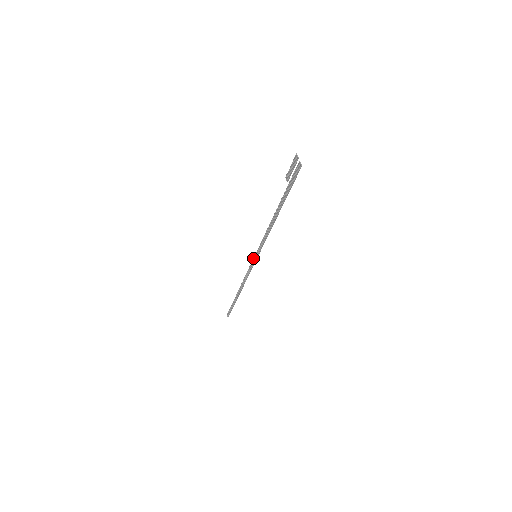
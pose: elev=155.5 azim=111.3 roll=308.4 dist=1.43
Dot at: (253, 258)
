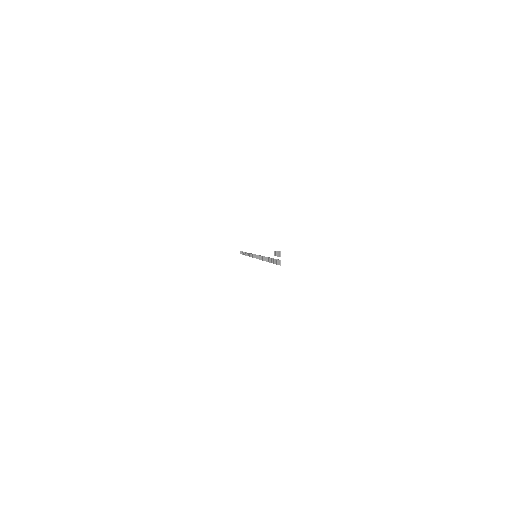
Dot at: (254, 254)
